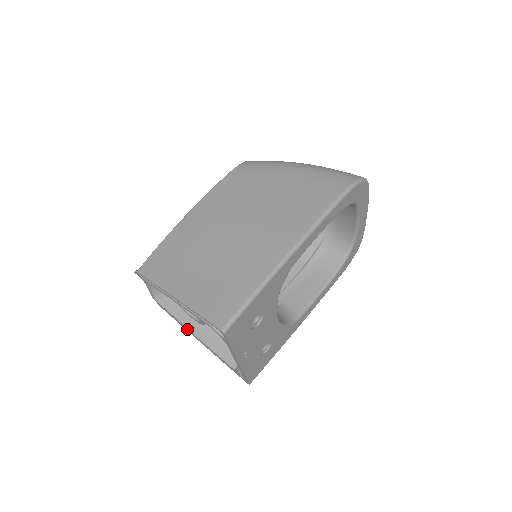
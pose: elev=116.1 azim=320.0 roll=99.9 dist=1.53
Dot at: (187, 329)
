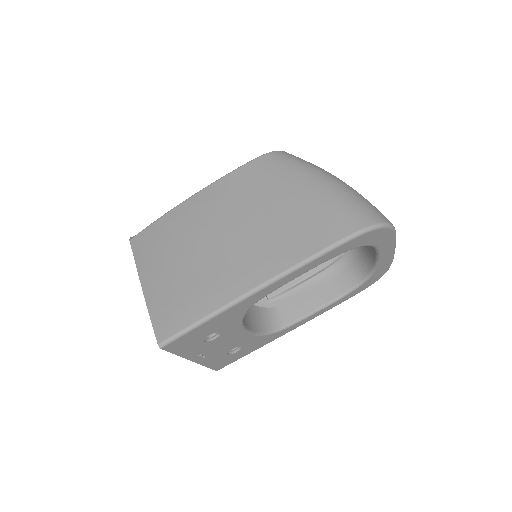
Dot at: occluded
